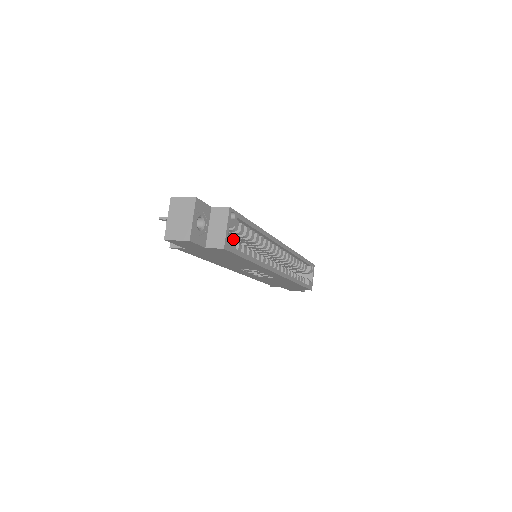
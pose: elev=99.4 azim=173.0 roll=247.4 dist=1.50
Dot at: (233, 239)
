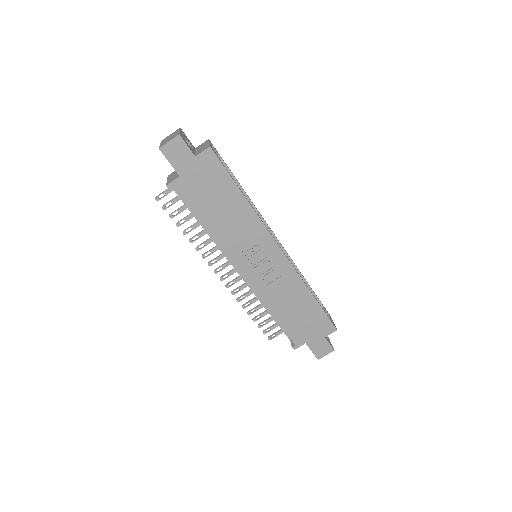
Dot at: occluded
